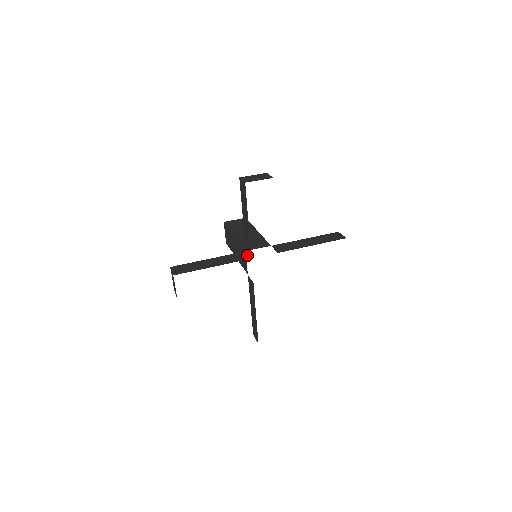
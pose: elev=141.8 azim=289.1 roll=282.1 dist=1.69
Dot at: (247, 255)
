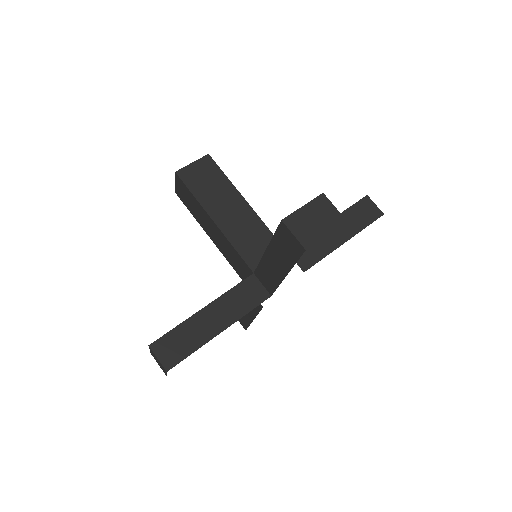
Dot at: (261, 287)
